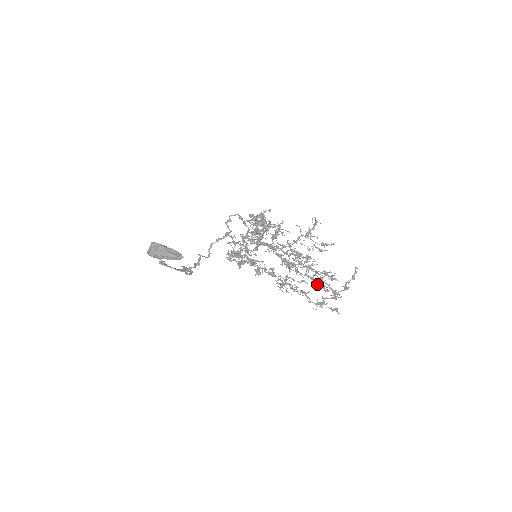
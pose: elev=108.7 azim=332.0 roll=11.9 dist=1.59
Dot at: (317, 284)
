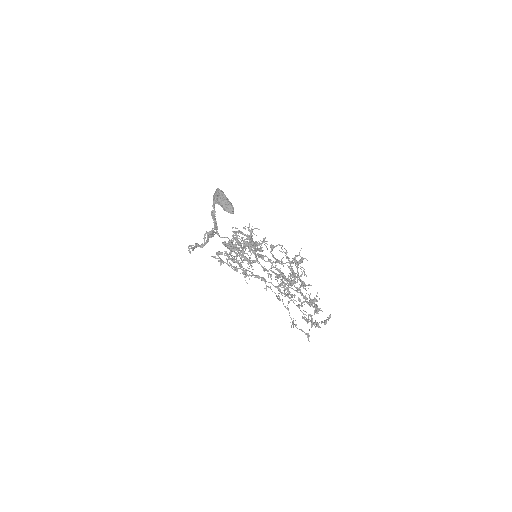
Dot at: (308, 302)
